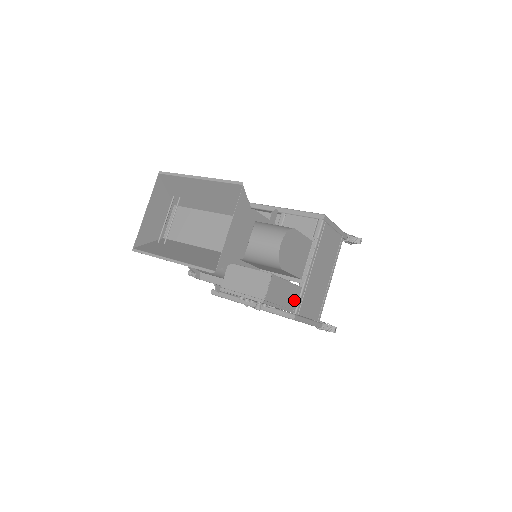
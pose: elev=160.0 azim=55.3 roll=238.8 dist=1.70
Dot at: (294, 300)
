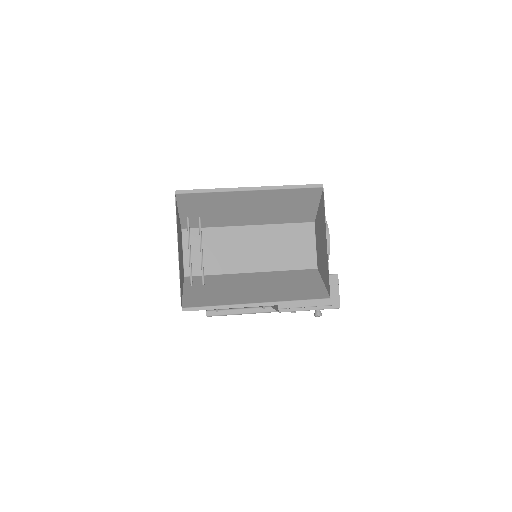
Dot at: occluded
